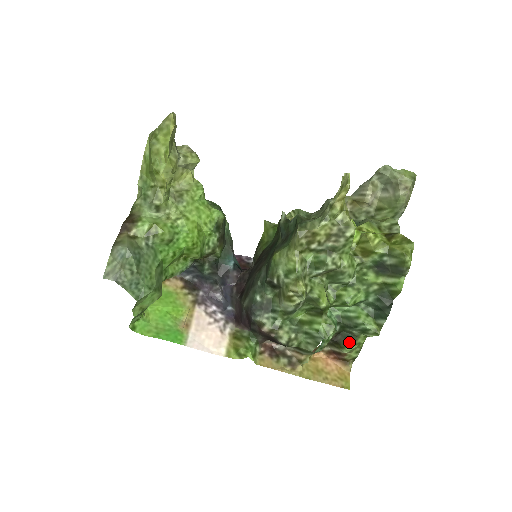
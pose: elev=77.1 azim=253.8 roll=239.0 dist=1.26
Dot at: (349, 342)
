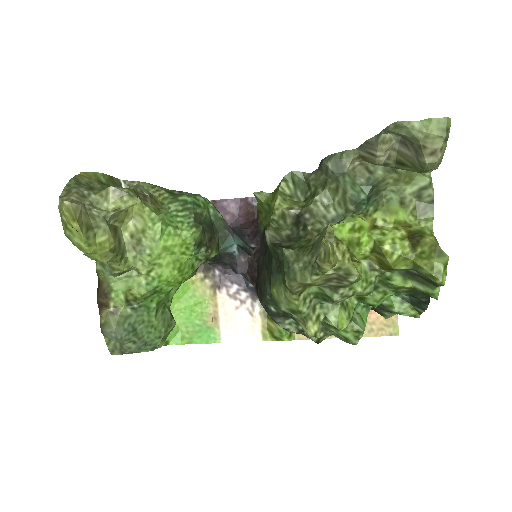
Dot at: (388, 313)
